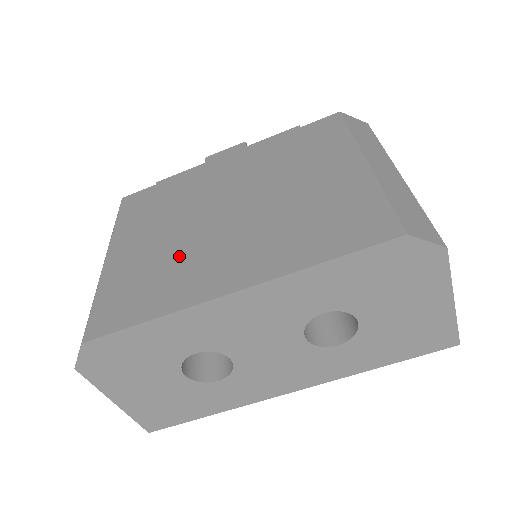
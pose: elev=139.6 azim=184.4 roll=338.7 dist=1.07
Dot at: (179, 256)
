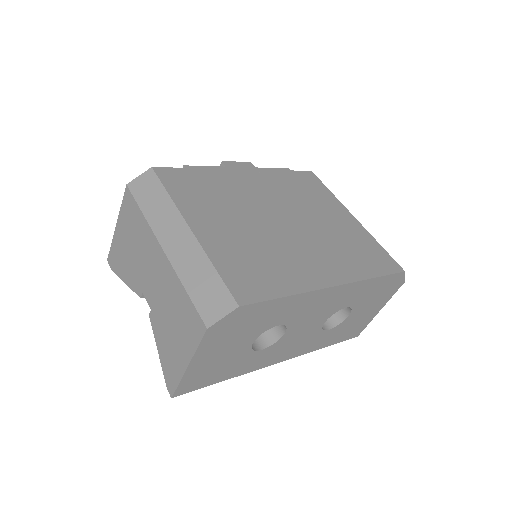
Dot at: (271, 248)
